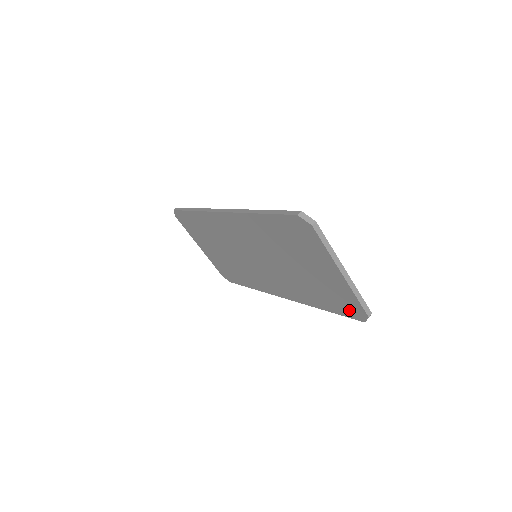
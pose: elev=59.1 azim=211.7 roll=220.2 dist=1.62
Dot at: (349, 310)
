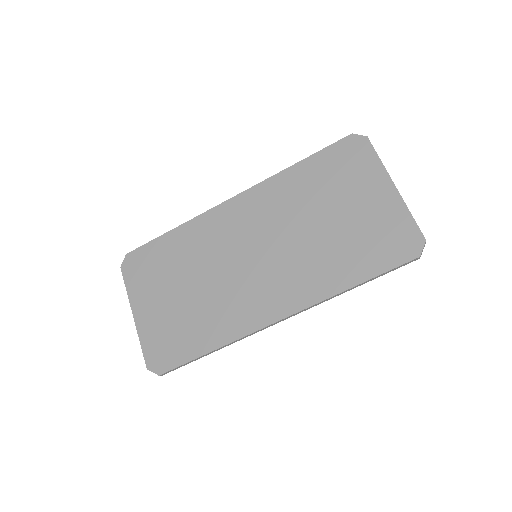
Dot at: (398, 249)
